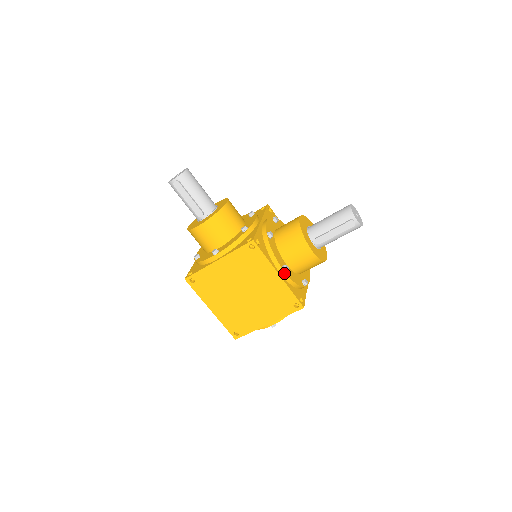
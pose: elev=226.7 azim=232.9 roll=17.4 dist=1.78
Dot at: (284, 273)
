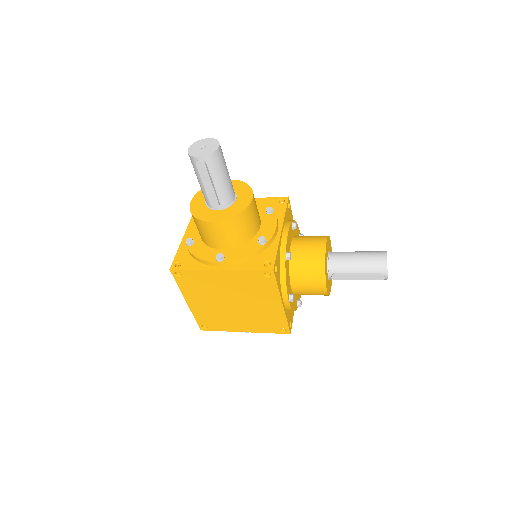
Dot at: (288, 303)
